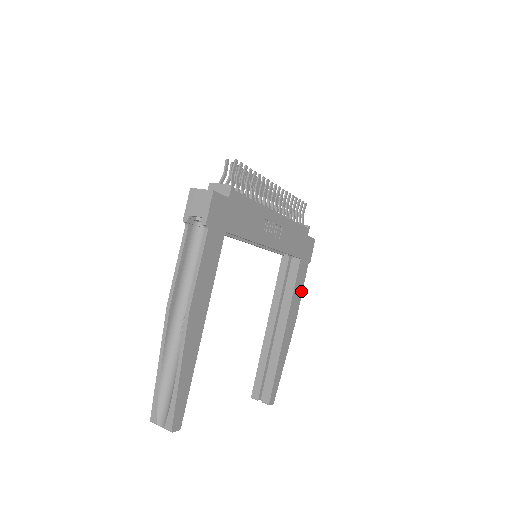
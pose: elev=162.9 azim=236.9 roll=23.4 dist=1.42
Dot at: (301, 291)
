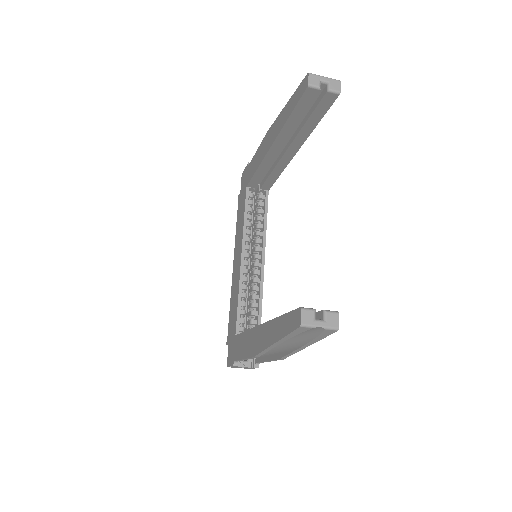
Dot at: occluded
